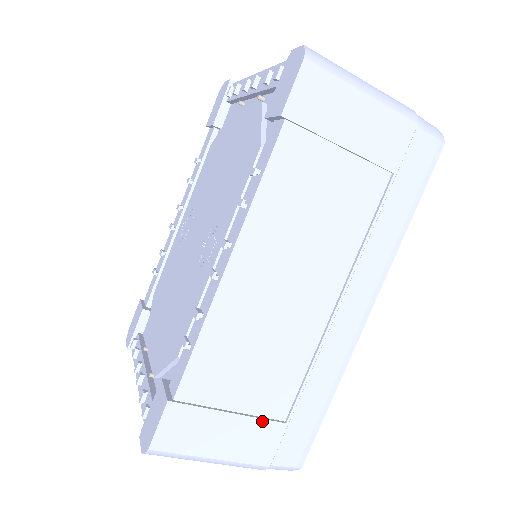
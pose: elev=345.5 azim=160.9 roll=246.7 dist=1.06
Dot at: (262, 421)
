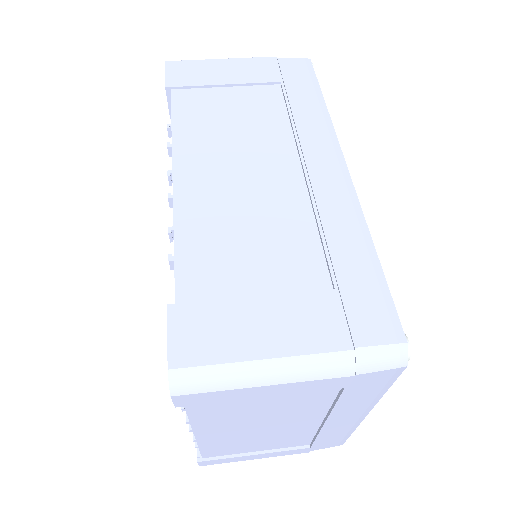
Dot at: (300, 295)
